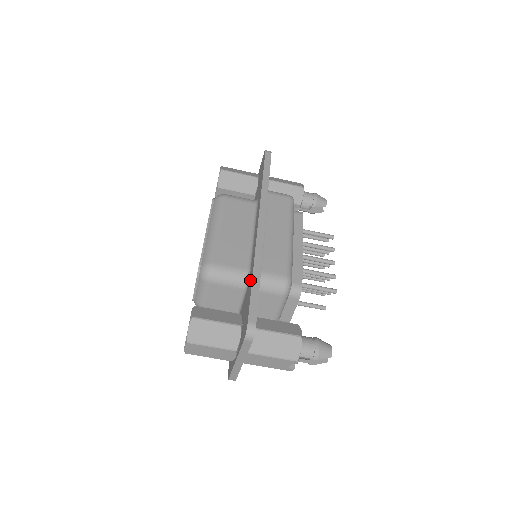
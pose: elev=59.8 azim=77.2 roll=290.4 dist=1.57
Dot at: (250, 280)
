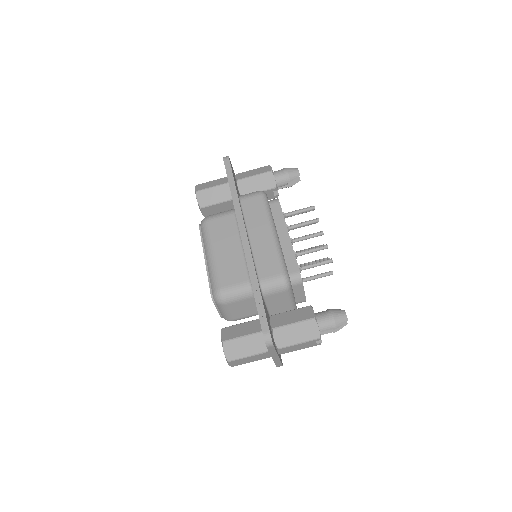
Dot at: occluded
